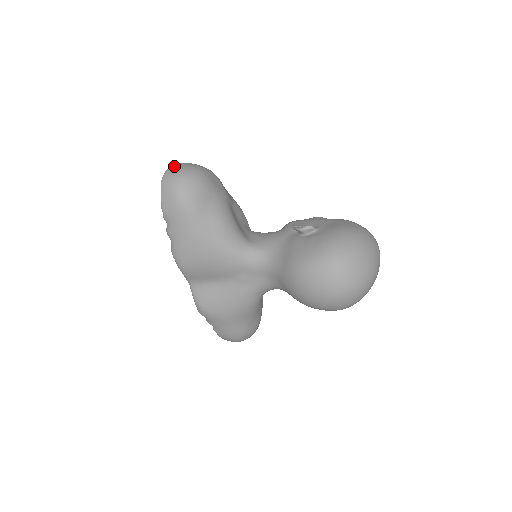
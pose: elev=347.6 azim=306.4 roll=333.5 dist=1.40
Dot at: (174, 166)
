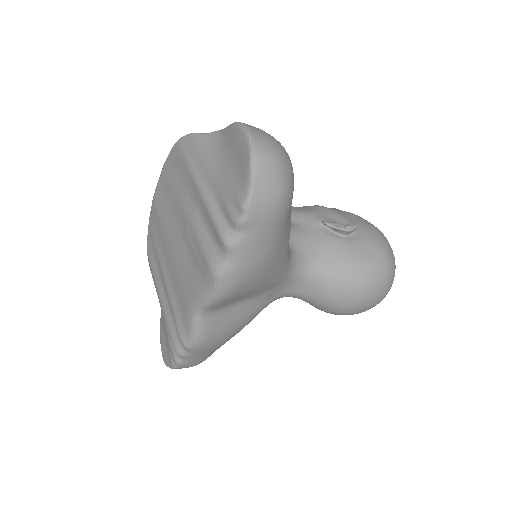
Dot at: (256, 133)
